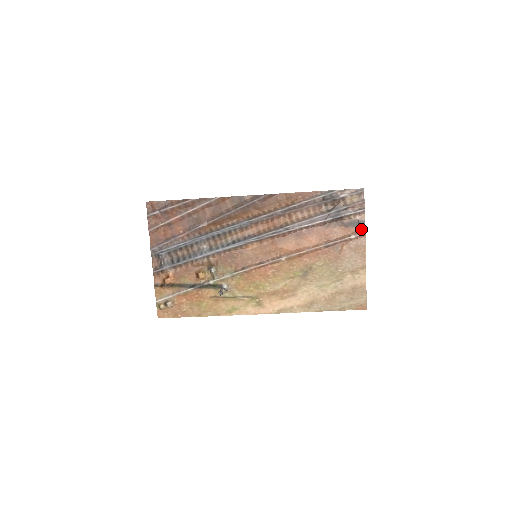
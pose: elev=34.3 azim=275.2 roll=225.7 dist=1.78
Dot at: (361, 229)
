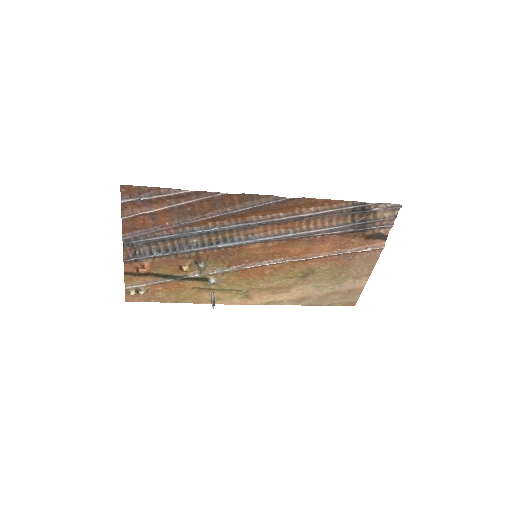
Dot at: (381, 242)
